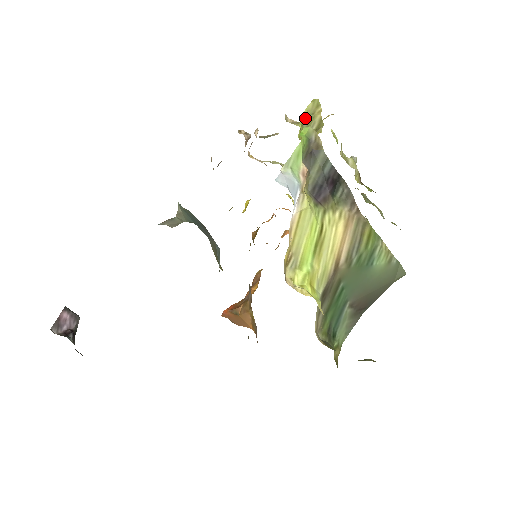
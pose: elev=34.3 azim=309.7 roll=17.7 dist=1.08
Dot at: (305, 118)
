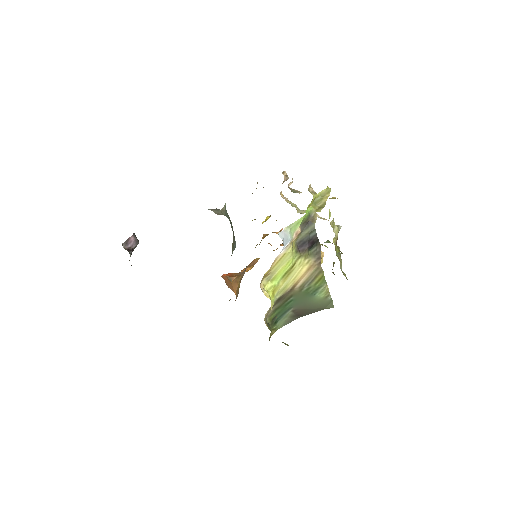
Dot at: (317, 197)
